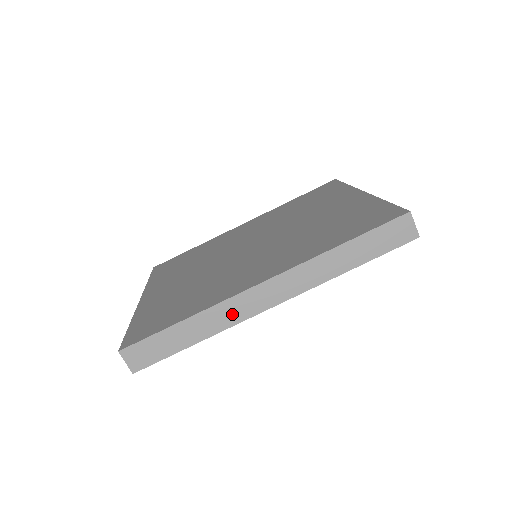
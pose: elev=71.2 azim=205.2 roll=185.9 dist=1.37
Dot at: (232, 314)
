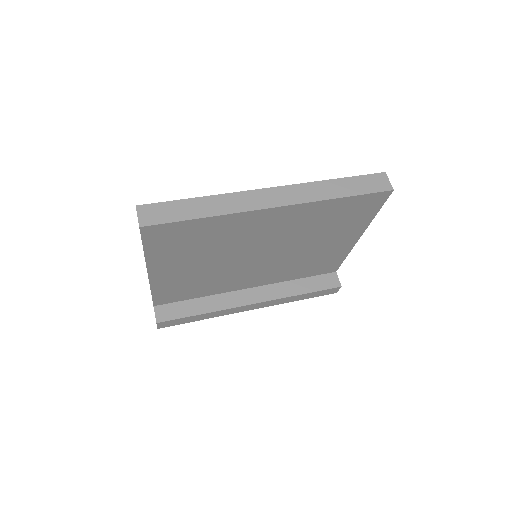
Dot at: (240, 203)
